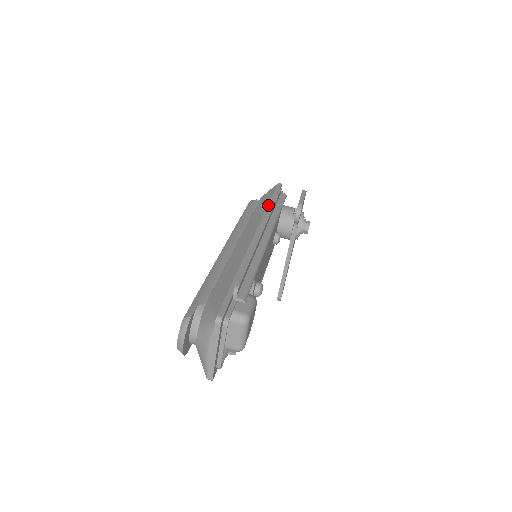
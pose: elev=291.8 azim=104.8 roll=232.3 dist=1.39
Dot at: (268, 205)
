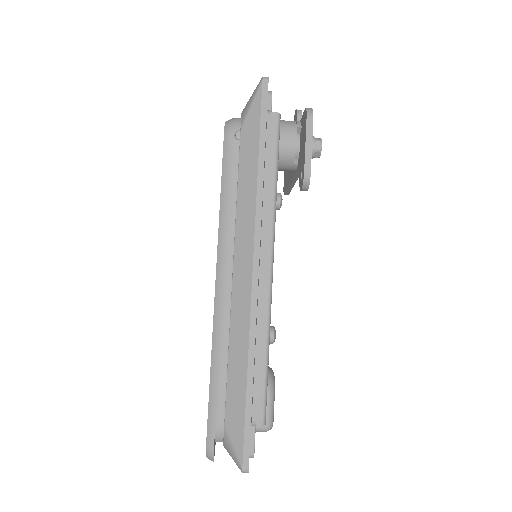
Dot at: (257, 177)
